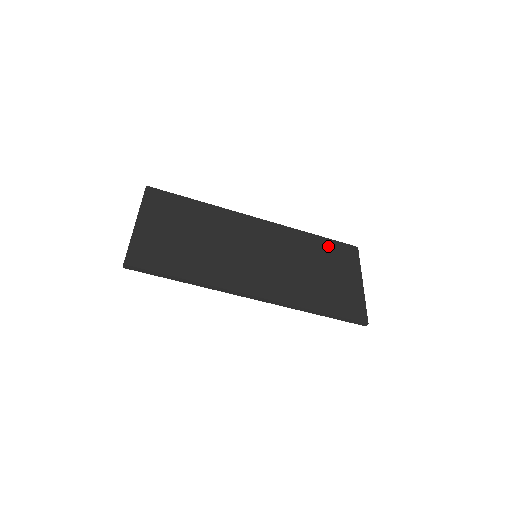
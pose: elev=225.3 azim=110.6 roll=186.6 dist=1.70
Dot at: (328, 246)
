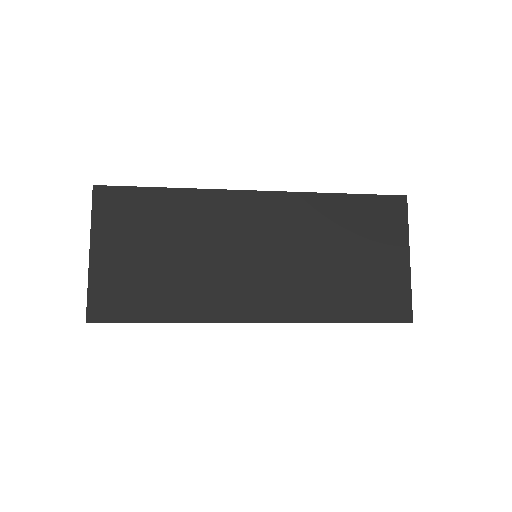
Dot at: (360, 209)
